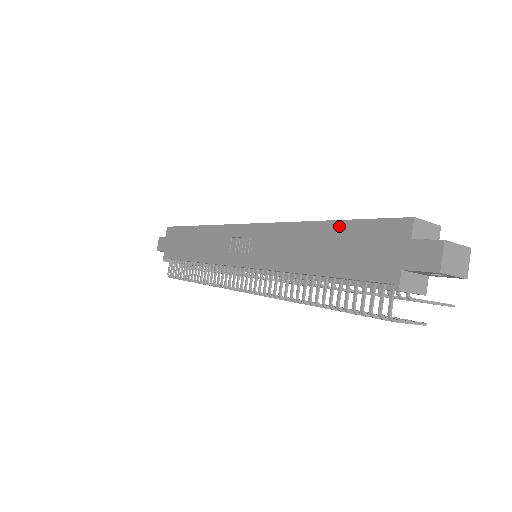
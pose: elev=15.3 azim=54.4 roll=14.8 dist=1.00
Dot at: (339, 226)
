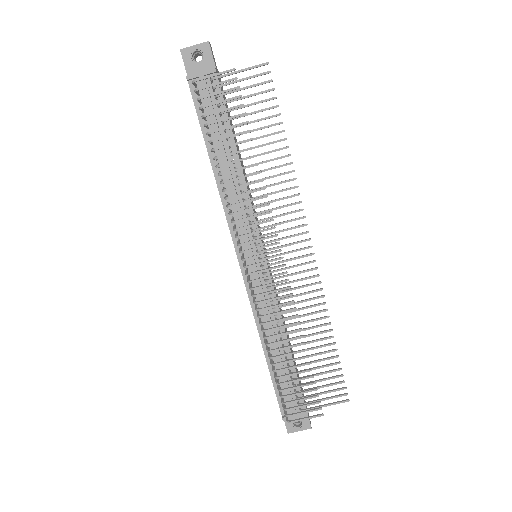
Dot at: occluded
